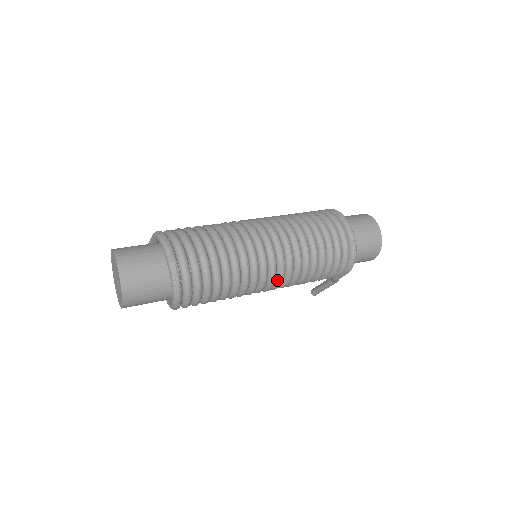
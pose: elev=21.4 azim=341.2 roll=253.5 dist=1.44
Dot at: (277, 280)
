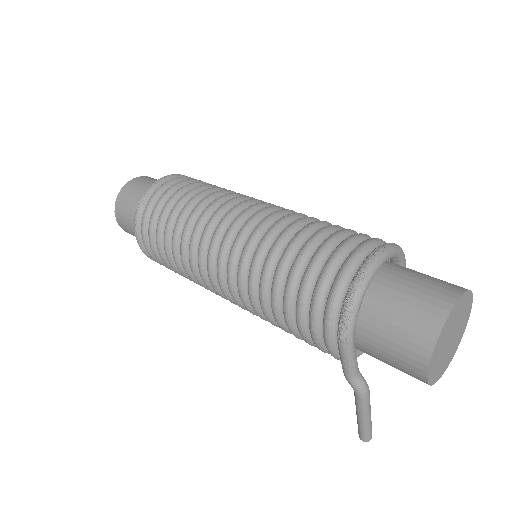
Dot at: (227, 271)
